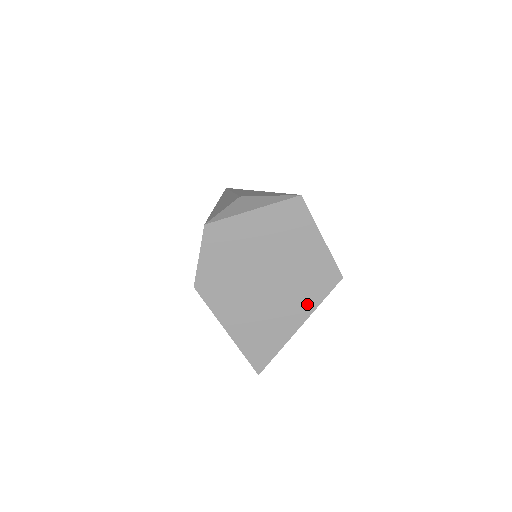
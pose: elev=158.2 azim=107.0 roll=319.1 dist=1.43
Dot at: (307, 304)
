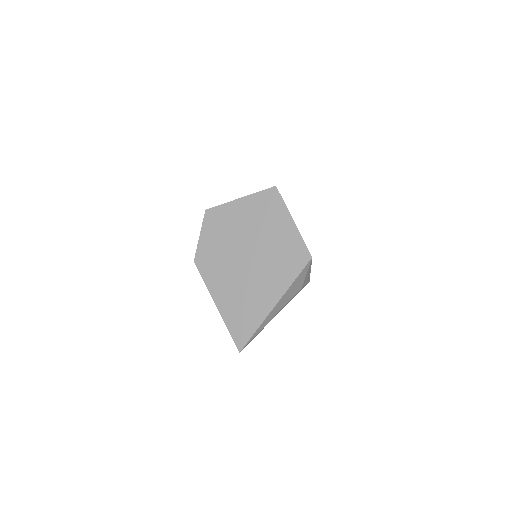
Dot at: (282, 282)
